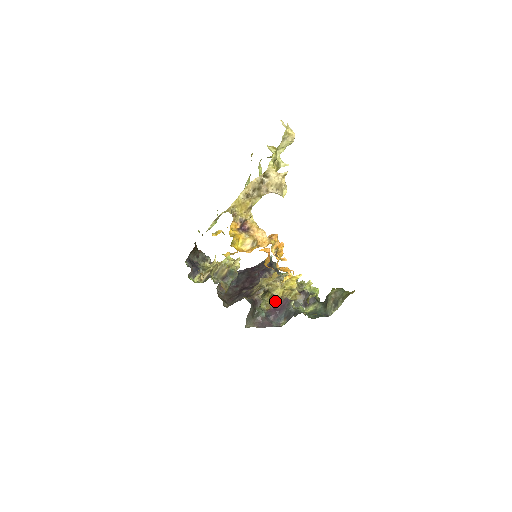
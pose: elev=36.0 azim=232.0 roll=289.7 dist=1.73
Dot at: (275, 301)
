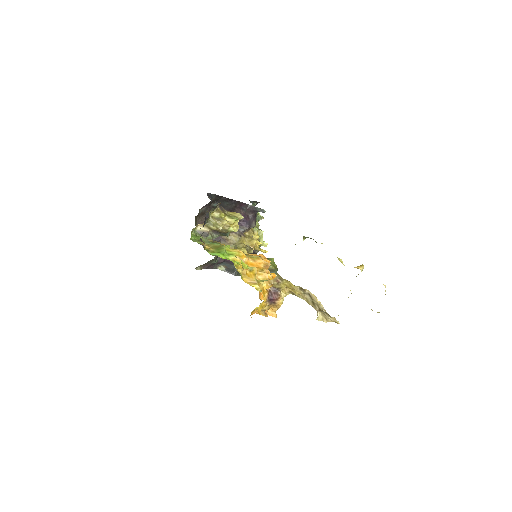
Dot at: occluded
